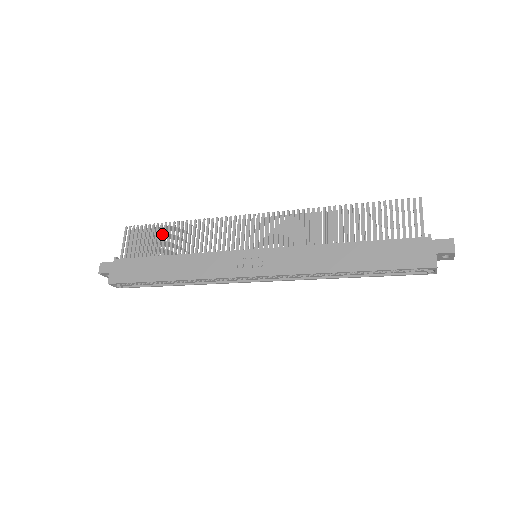
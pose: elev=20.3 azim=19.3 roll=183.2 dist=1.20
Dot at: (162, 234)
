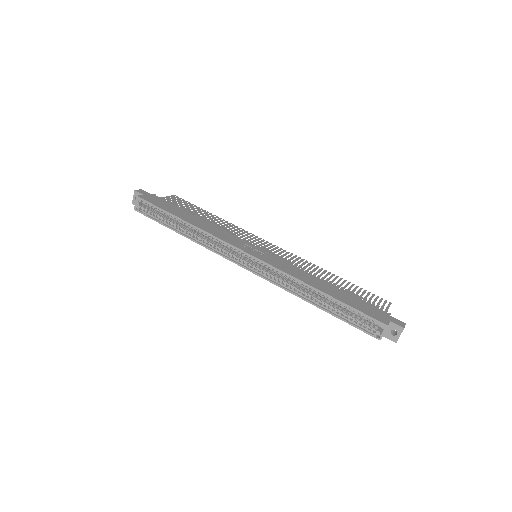
Dot at: occluded
